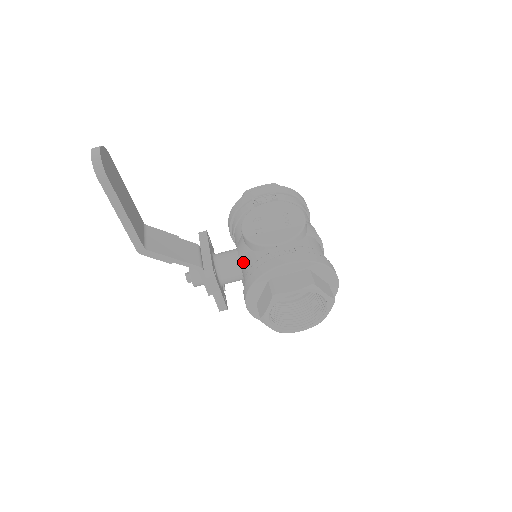
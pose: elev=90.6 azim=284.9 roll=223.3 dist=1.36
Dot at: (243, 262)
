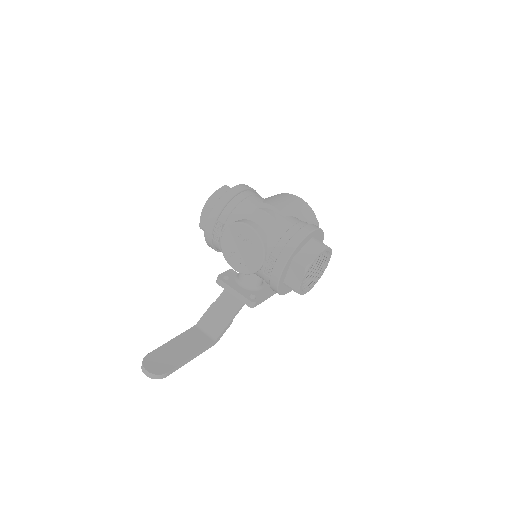
Dot at: occluded
